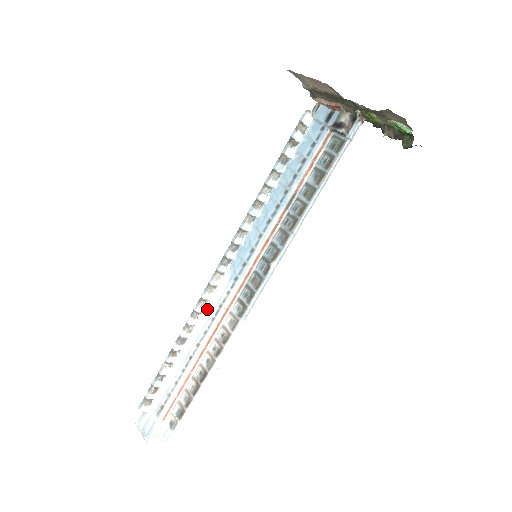
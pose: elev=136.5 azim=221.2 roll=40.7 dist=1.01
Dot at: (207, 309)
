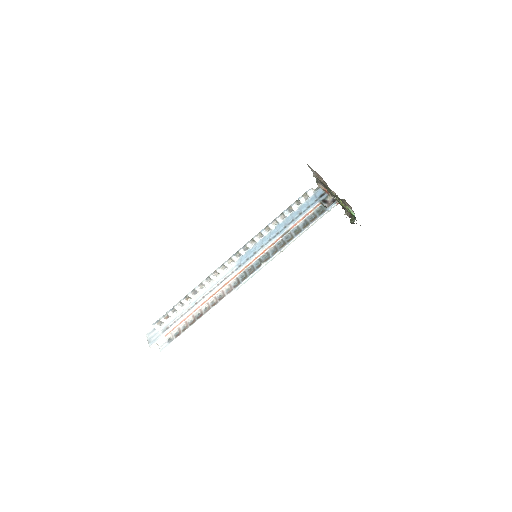
Dot at: (217, 278)
